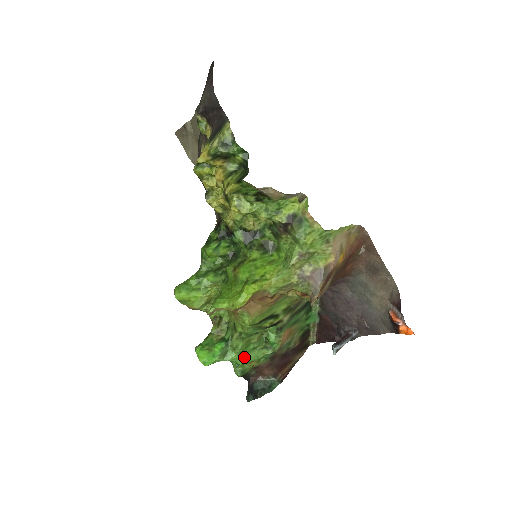
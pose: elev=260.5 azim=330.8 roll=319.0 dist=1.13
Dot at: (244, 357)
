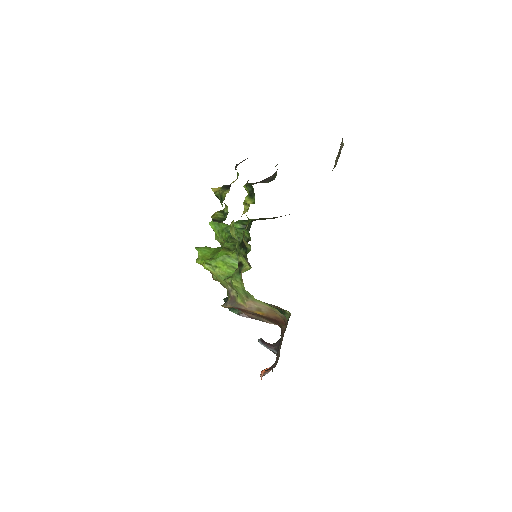
Dot at: occluded
